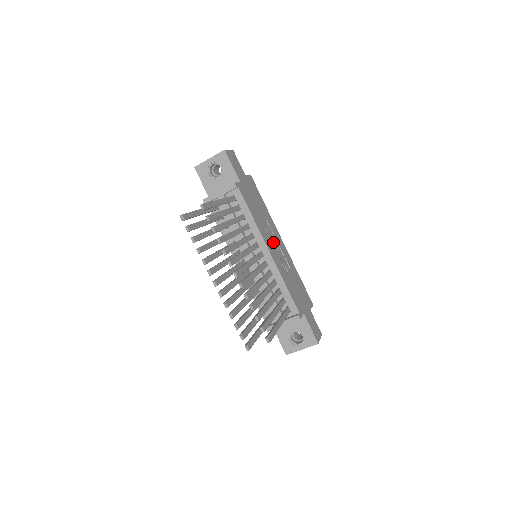
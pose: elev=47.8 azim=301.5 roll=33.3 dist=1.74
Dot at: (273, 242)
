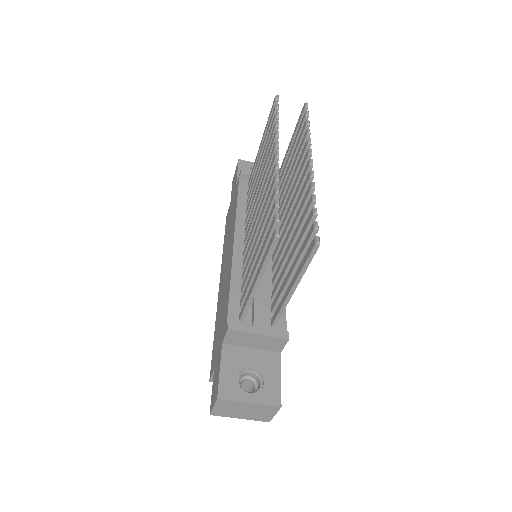
Dot at: occluded
